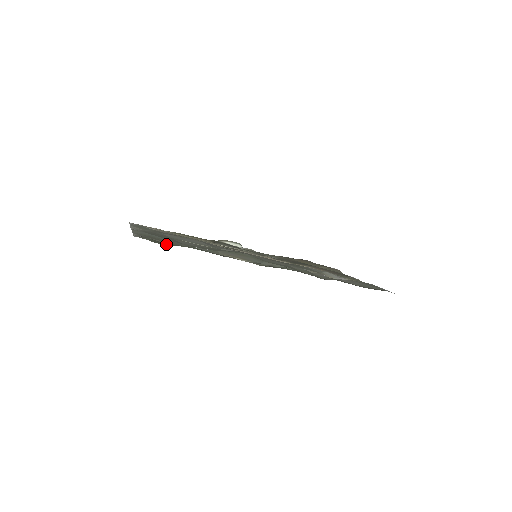
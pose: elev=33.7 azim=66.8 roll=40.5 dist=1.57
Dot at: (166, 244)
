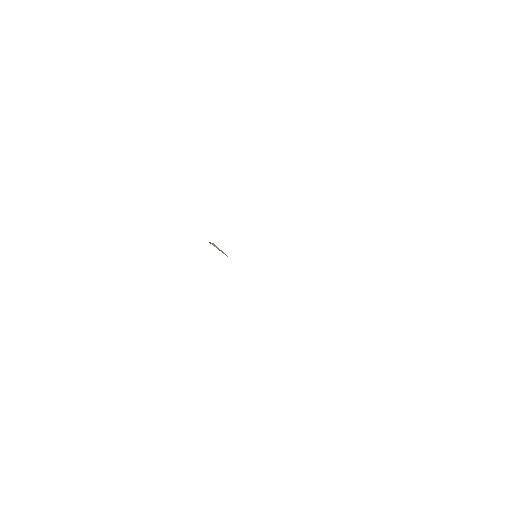
Dot at: occluded
